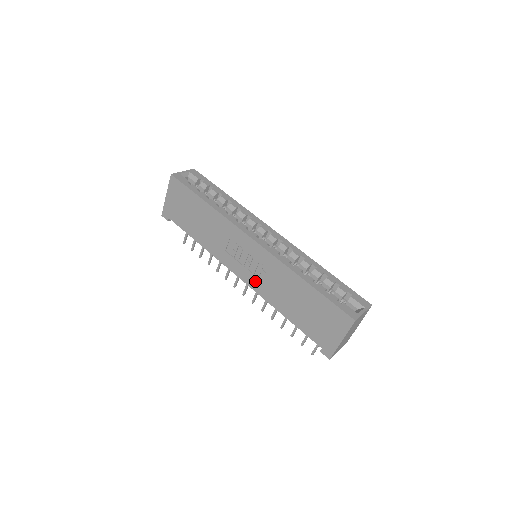
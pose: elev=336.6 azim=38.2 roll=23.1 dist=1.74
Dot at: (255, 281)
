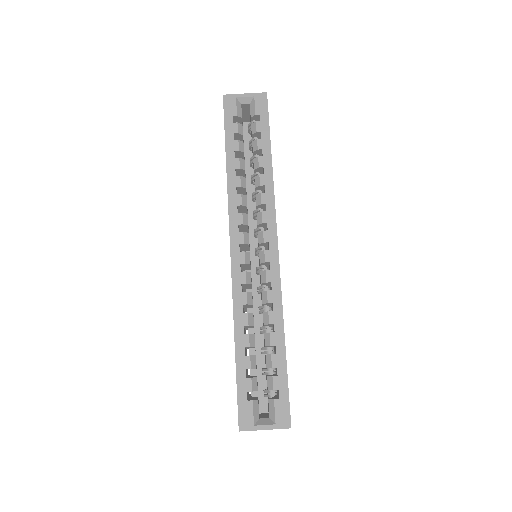
Dot at: occluded
